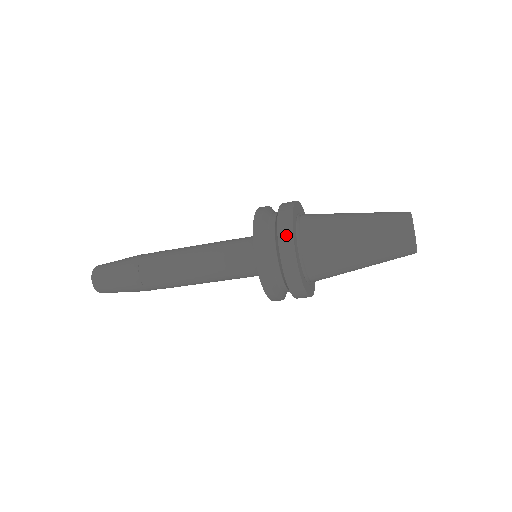
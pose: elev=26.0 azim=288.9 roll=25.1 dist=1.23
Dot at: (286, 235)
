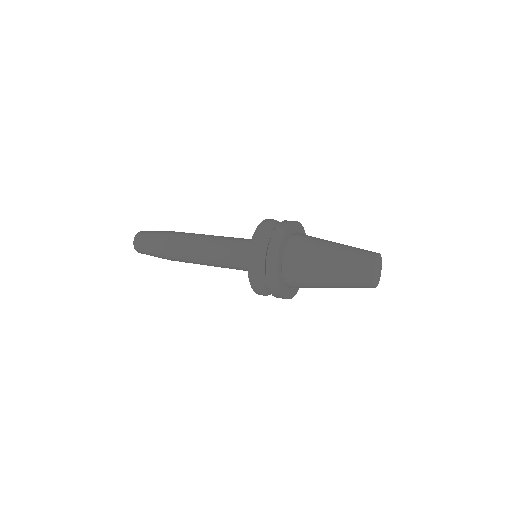
Dot at: (273, 284)
